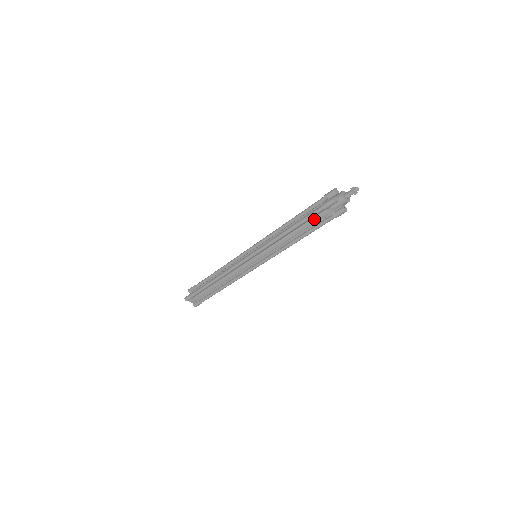
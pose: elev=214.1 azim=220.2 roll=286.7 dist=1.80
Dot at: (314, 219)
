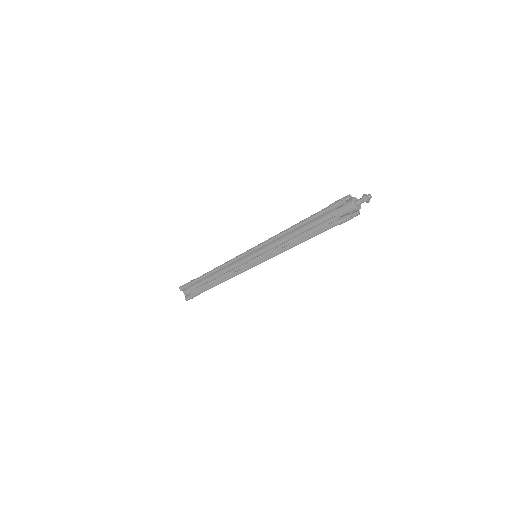
Dot at: (318, 221)
